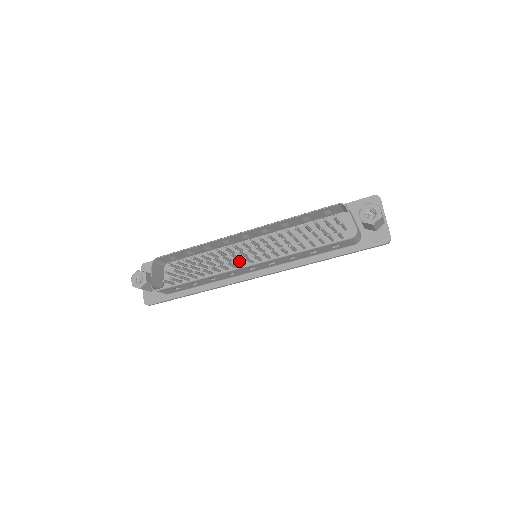
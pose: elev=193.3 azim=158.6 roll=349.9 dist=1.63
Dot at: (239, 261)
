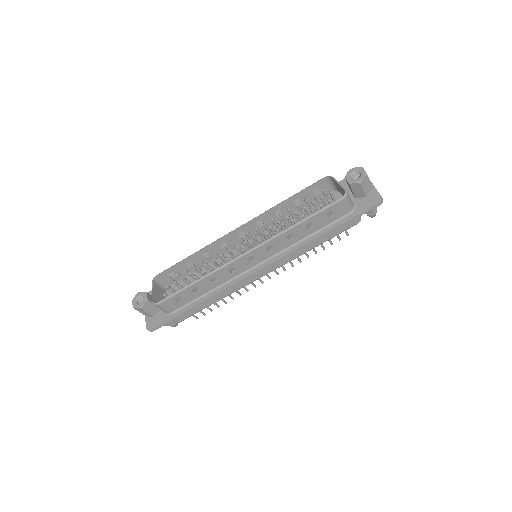
Dot at: occluded
